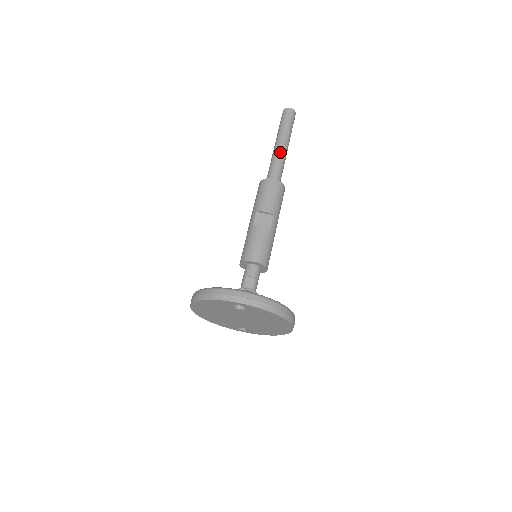
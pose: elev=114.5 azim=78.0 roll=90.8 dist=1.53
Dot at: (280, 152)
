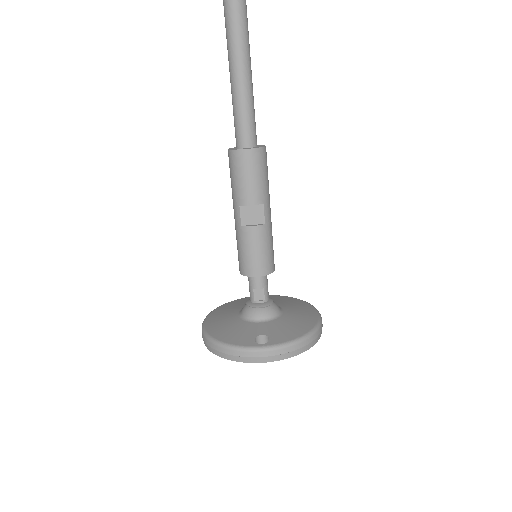
Dot at: (243, 89)
